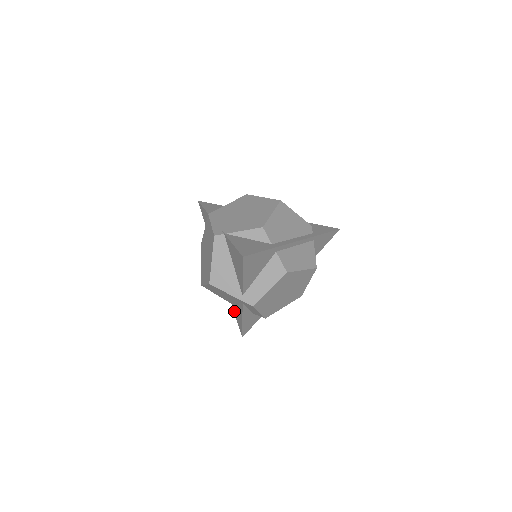
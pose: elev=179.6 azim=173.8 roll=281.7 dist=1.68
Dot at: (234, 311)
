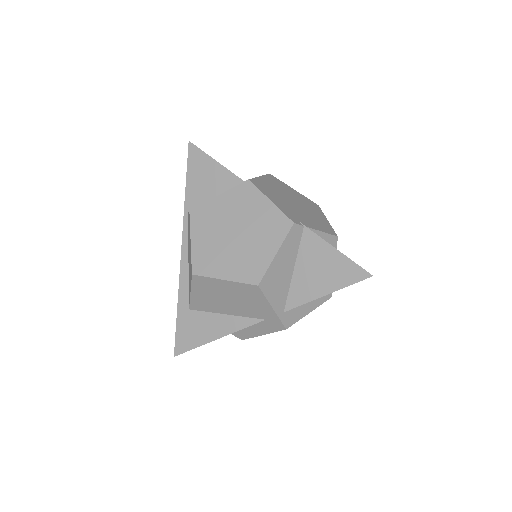
Dot at: (182, 318)
